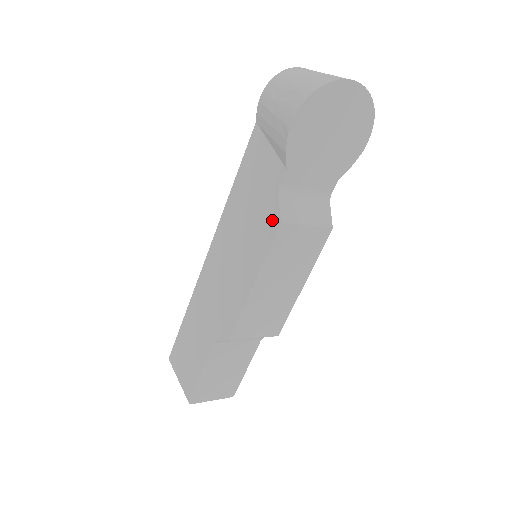
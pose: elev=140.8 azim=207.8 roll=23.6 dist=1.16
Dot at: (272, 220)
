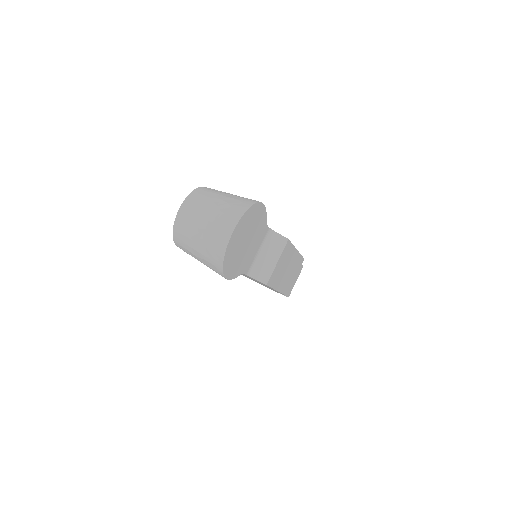
Dot at: occluded
